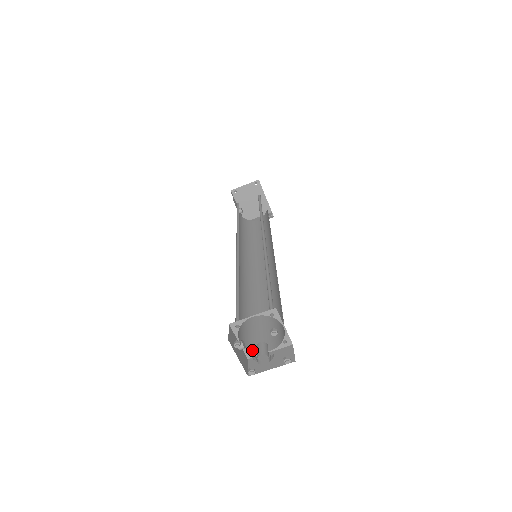
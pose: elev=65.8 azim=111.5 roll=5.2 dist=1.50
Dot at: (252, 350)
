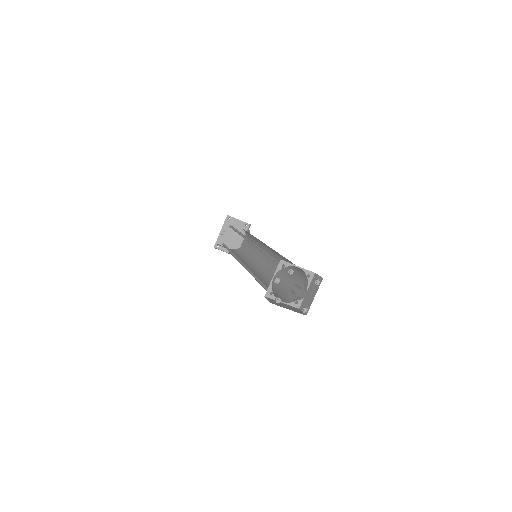
Dot at: occluded
